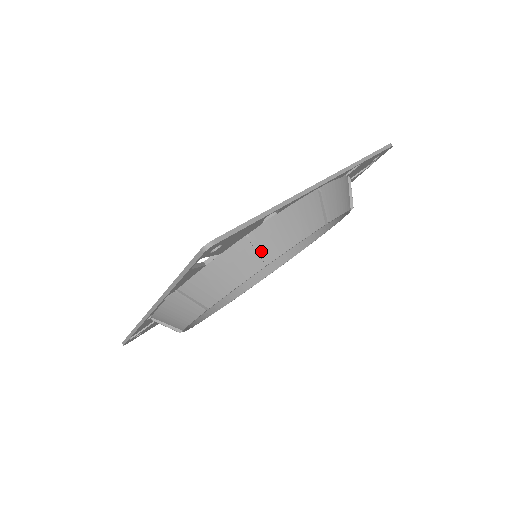
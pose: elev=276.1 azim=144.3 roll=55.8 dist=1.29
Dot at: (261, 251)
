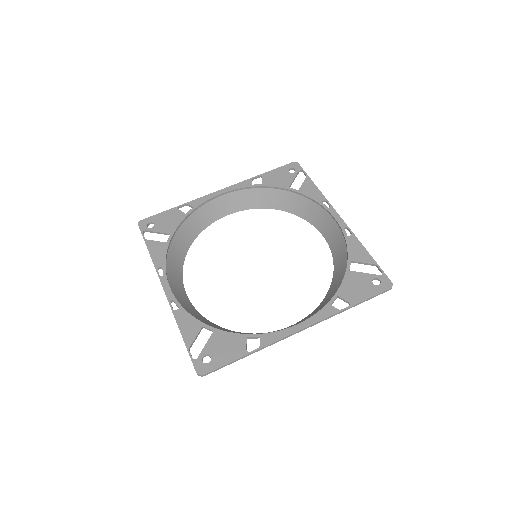
Dot at: occluded
